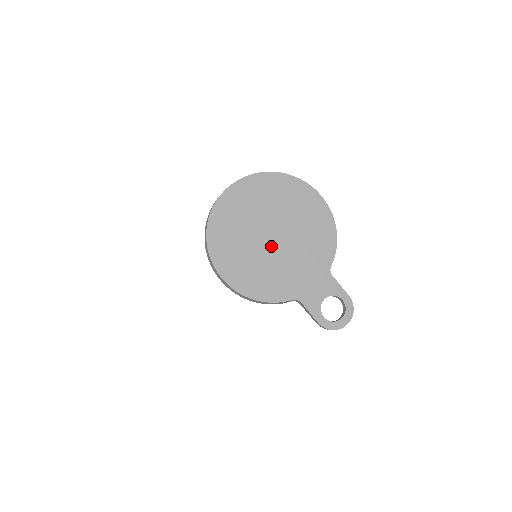
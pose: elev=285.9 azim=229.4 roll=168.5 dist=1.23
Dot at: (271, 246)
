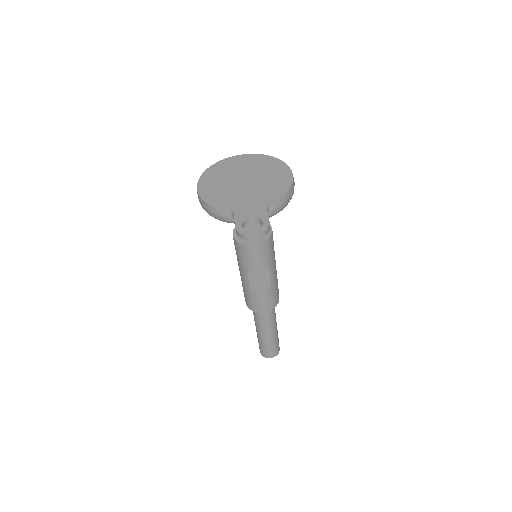
Dot at: (239, 184)
